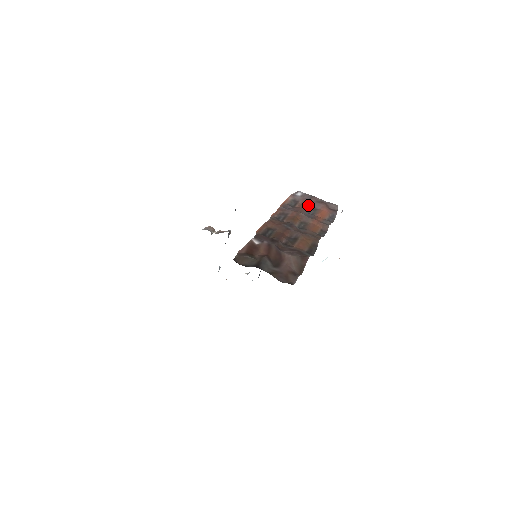
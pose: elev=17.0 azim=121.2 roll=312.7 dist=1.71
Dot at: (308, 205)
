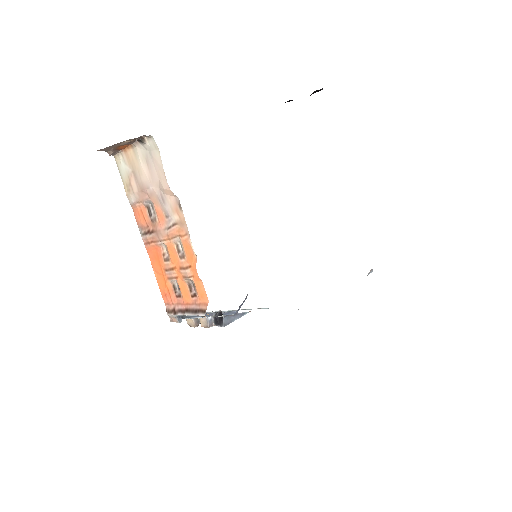
Dot at: occluded
